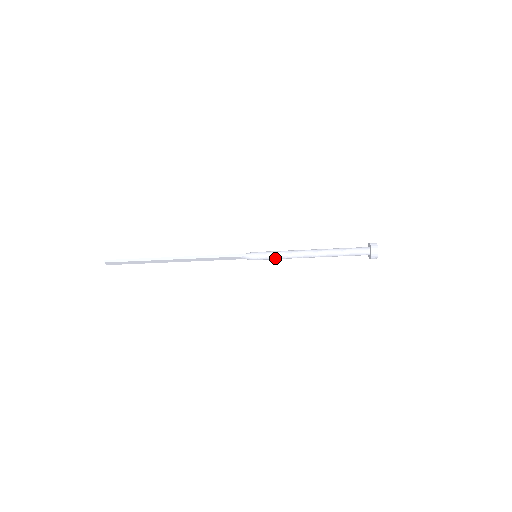
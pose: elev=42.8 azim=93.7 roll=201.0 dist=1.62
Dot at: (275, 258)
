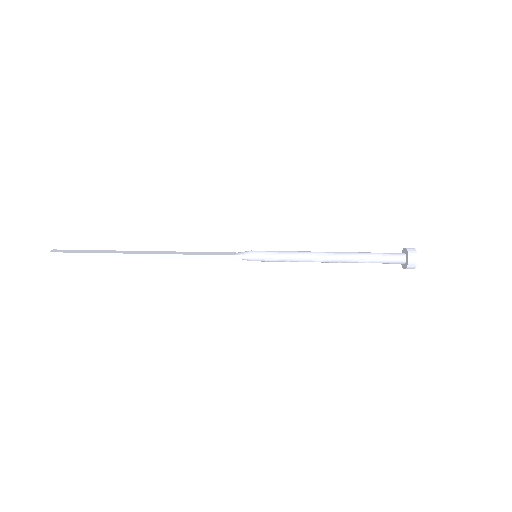
Dot at: (281, 261)
